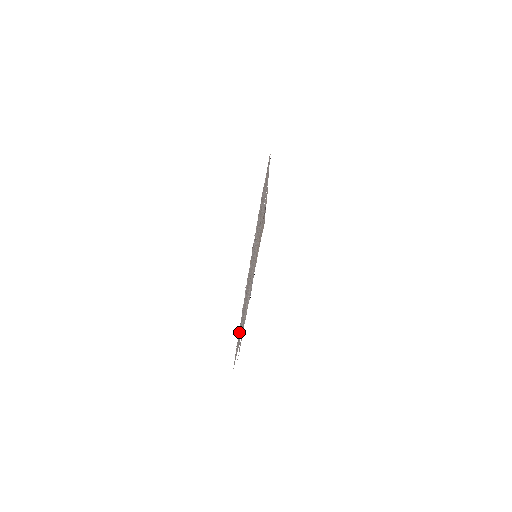
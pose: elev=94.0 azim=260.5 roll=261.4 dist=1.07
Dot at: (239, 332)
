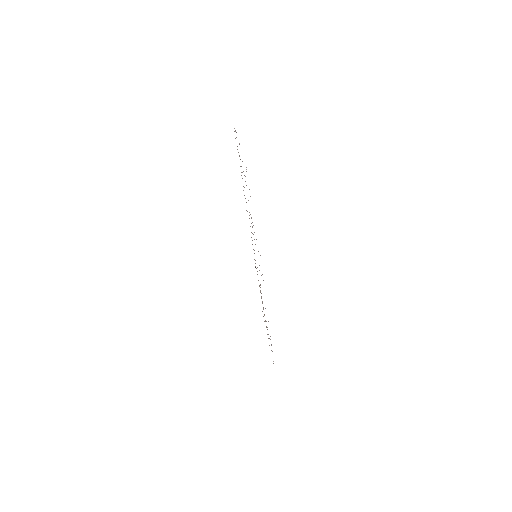
Dot at: occluded
